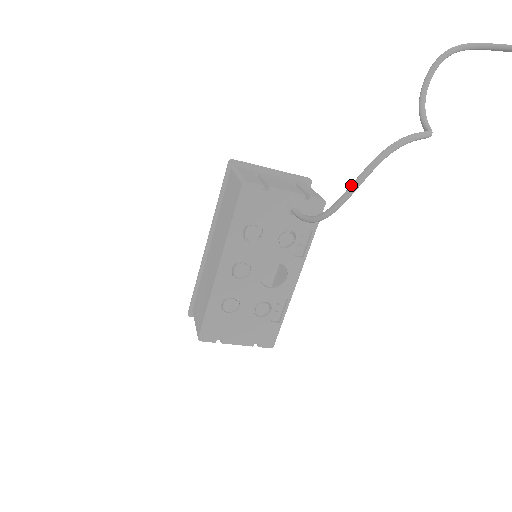
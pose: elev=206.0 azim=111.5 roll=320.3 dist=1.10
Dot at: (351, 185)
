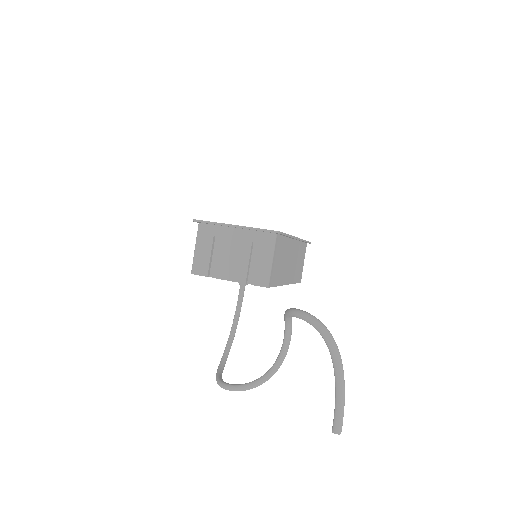
Dot at: (217, 370)
